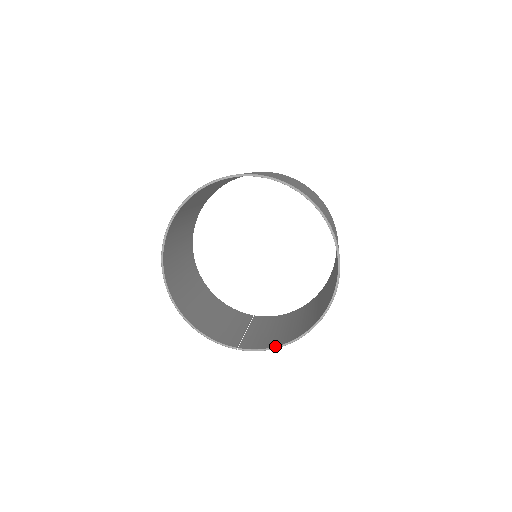
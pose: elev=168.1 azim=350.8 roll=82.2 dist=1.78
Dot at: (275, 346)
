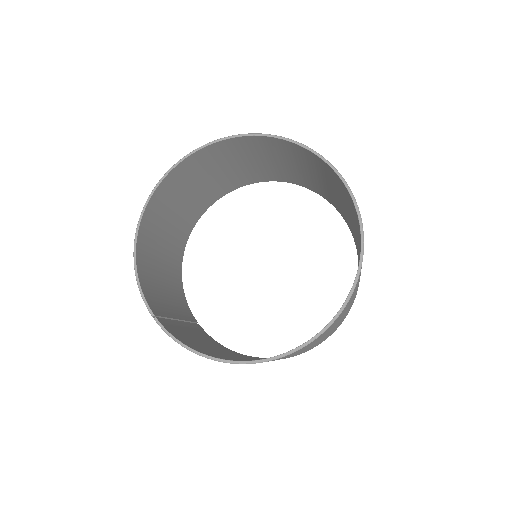
Dot at: (193, 348)
